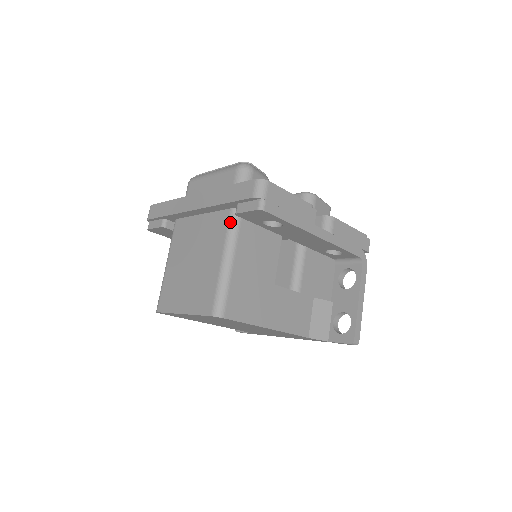
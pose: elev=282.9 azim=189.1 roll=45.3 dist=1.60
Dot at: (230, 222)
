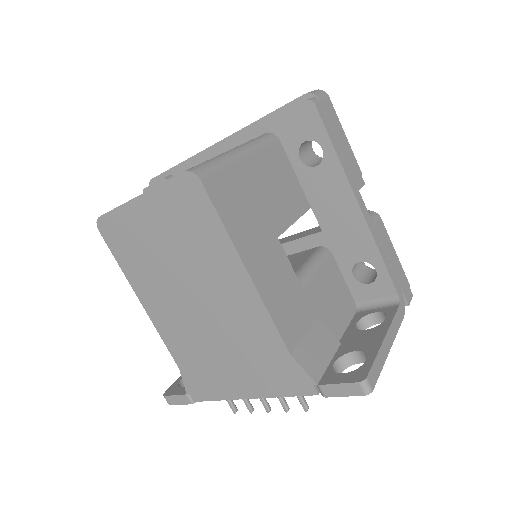
Dot at: (260, 136)
